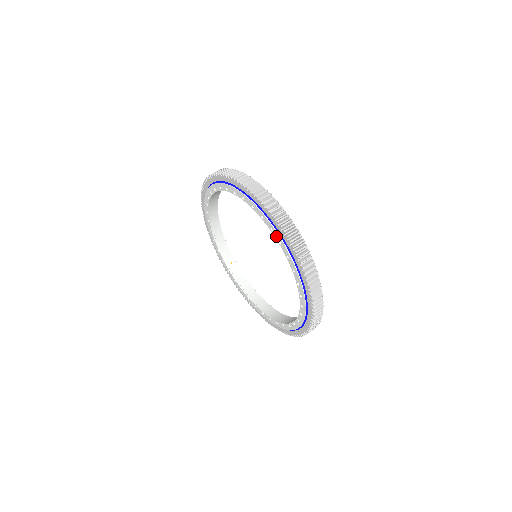
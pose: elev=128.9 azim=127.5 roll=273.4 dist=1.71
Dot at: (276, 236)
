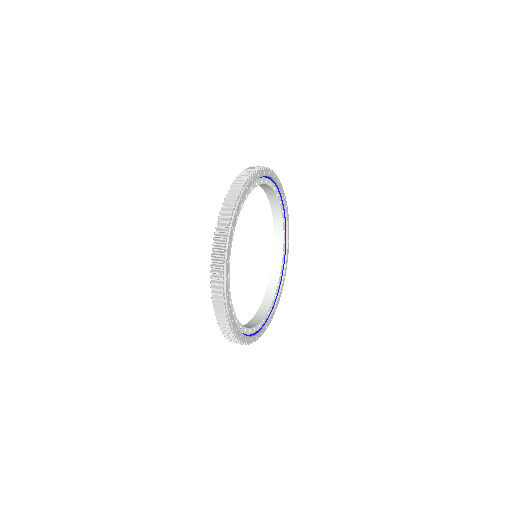
Dot at: occluded
